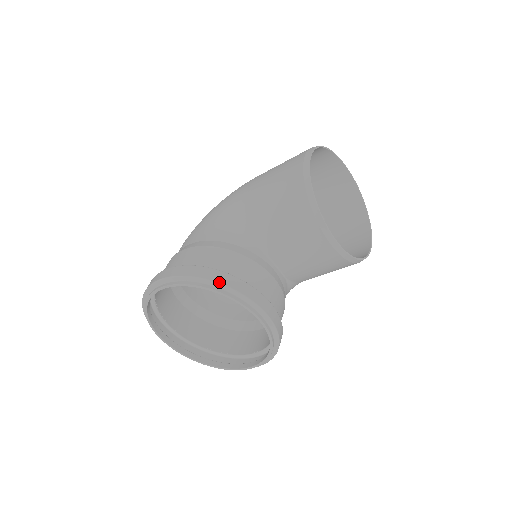
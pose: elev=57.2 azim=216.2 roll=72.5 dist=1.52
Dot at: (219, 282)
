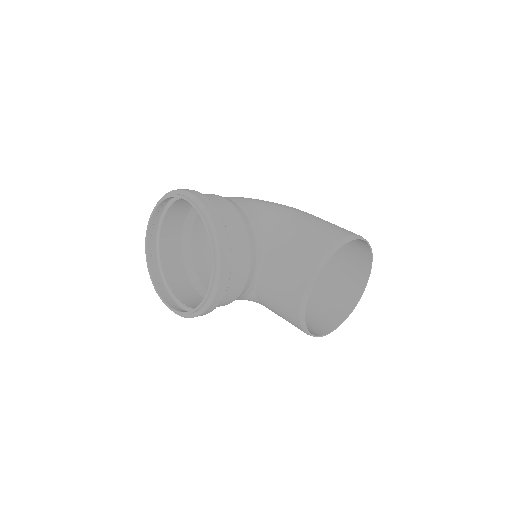
Dot at: (218, 233)
